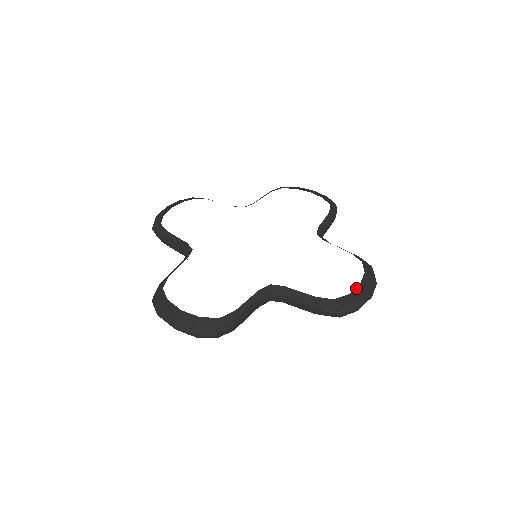
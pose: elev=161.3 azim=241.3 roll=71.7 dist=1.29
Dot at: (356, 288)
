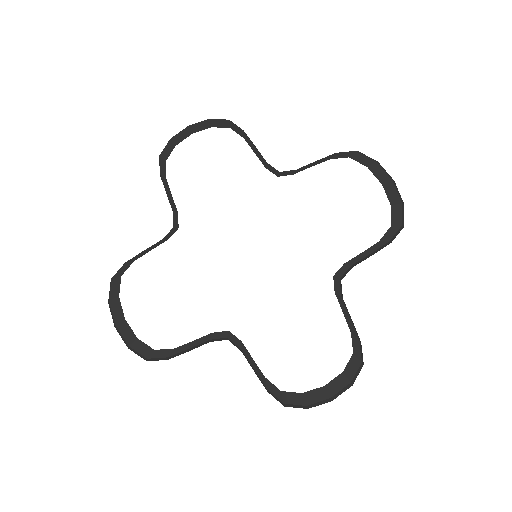
Dot at: (316, 389)
